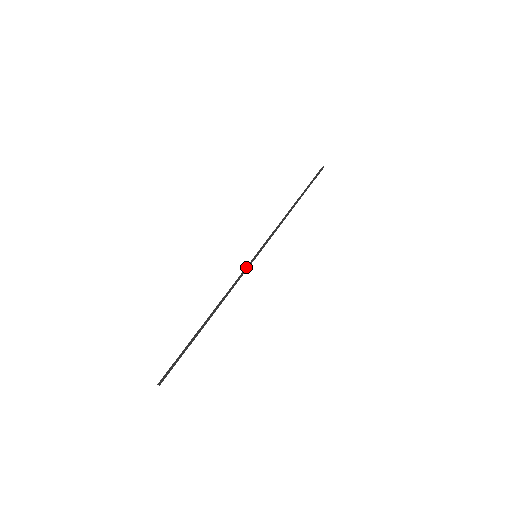
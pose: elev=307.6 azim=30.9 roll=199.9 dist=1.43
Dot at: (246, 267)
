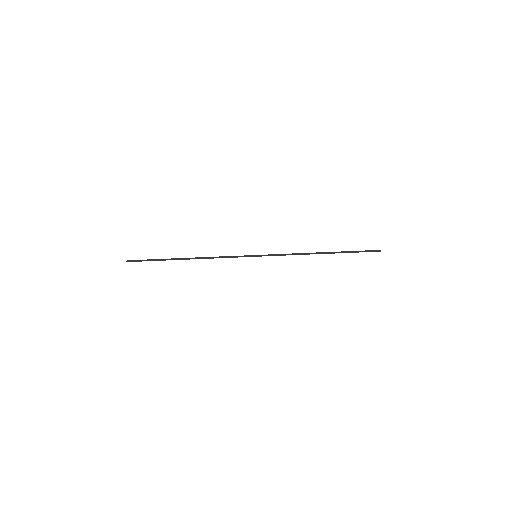
Dot at: (241, 256)
